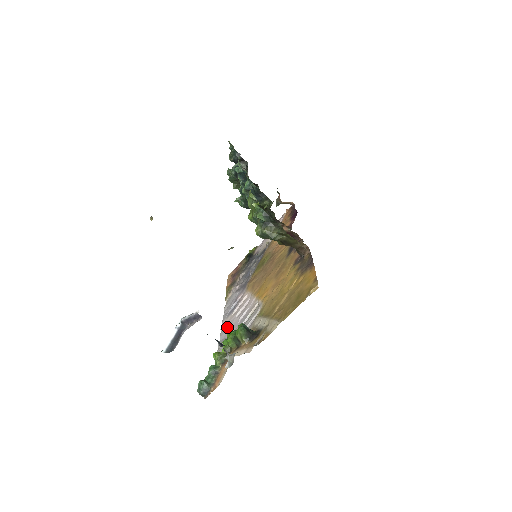
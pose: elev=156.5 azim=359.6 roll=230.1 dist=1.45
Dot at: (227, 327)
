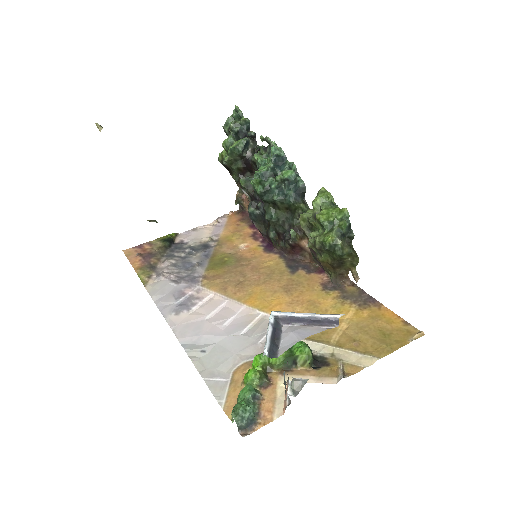
Dot at: (192, 329)
